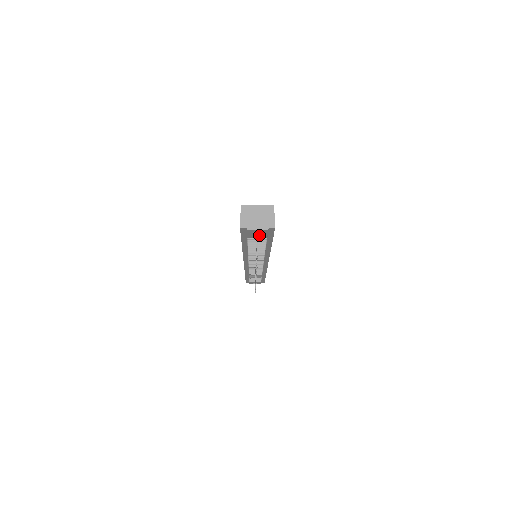
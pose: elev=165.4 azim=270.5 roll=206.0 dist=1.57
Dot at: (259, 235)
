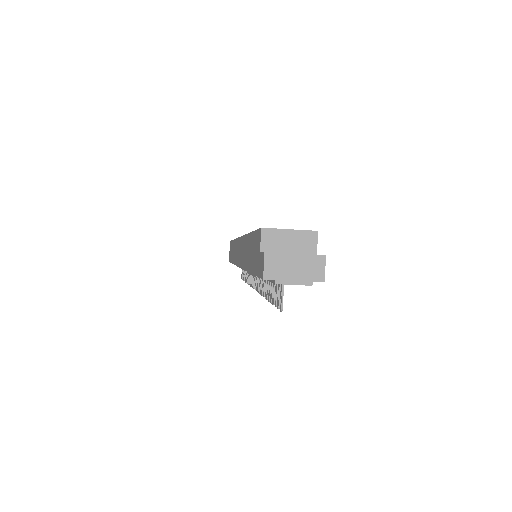
Dot at: occluded
